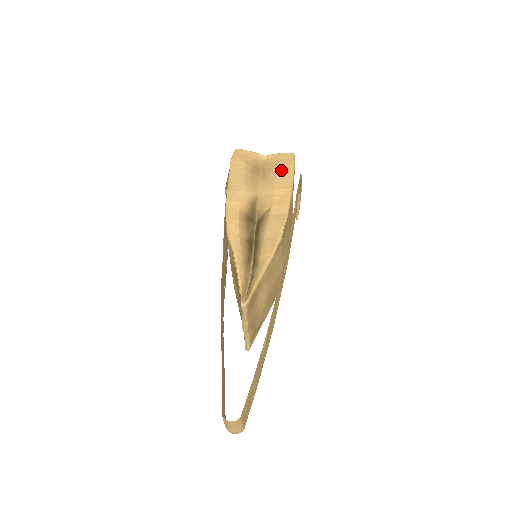
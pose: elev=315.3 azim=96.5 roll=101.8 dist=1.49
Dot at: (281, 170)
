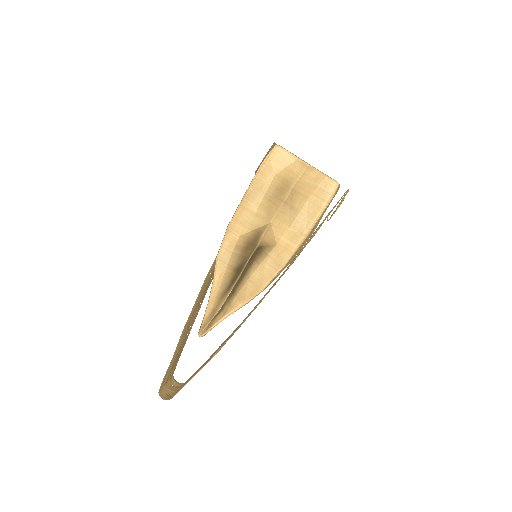
Dot at: (310, 204)
